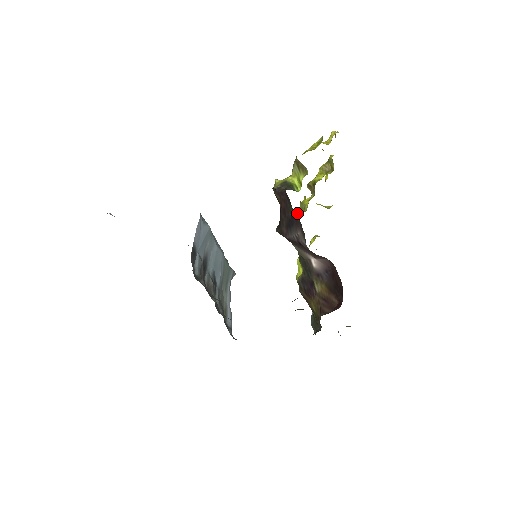
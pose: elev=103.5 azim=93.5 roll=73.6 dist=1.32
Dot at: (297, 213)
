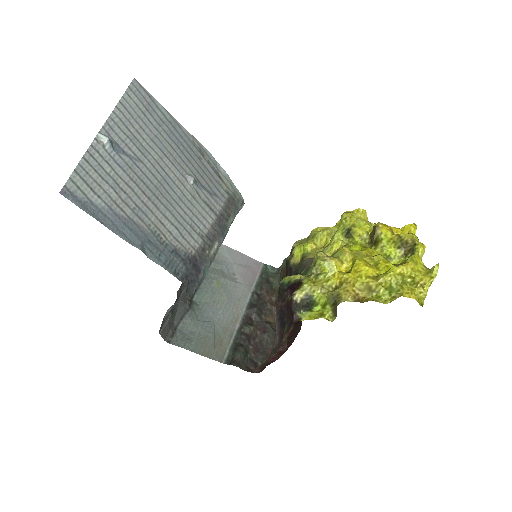
Dot at: occluded
